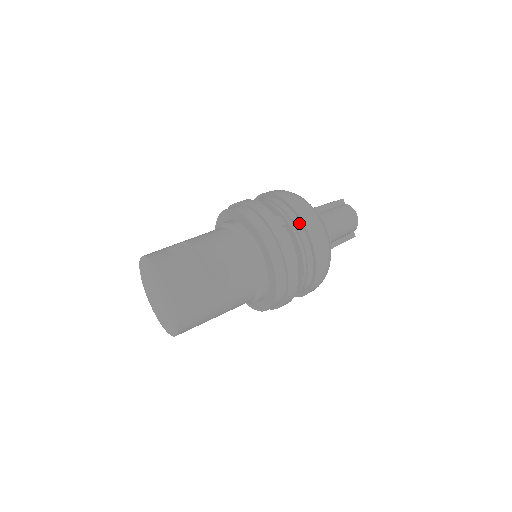
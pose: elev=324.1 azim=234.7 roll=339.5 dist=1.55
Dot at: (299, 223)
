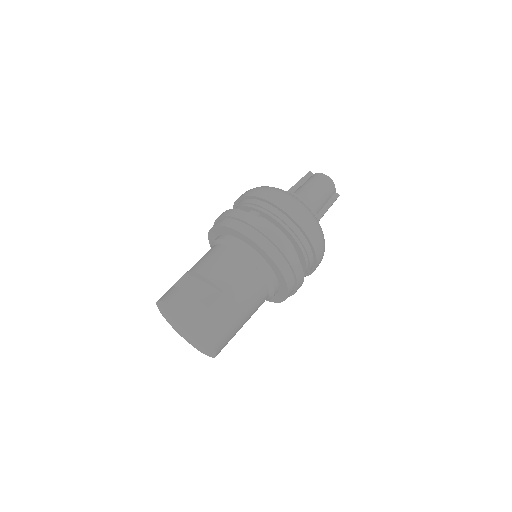
Dot at: (269, 205)
